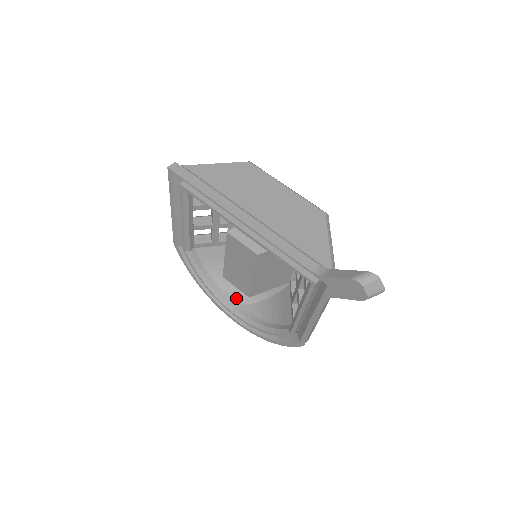
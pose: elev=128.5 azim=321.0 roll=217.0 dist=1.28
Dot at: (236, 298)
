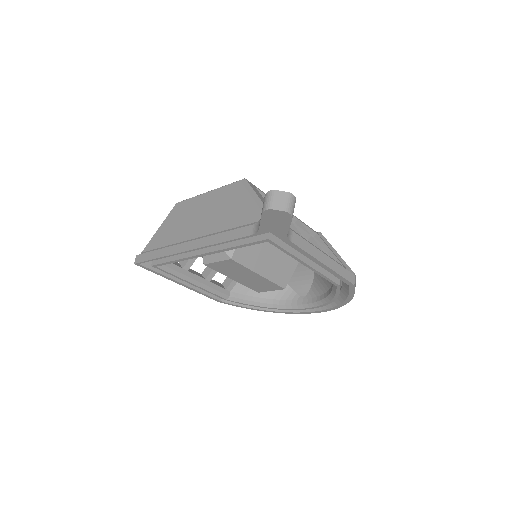
Dot at: (297, 295)
